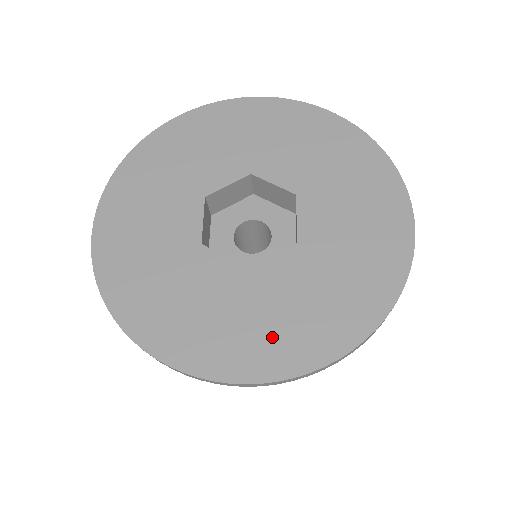
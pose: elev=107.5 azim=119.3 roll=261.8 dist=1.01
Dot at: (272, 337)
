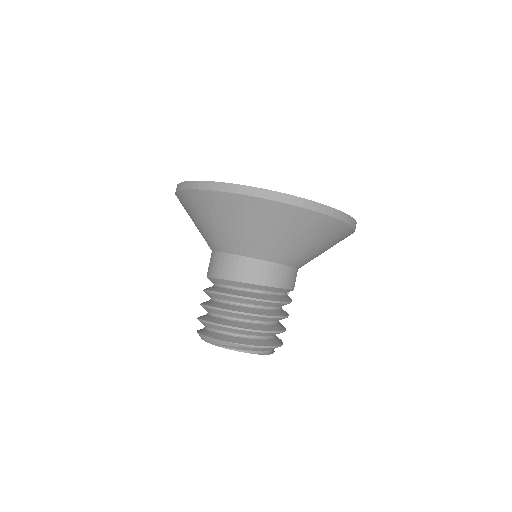
Dot at: occluded
